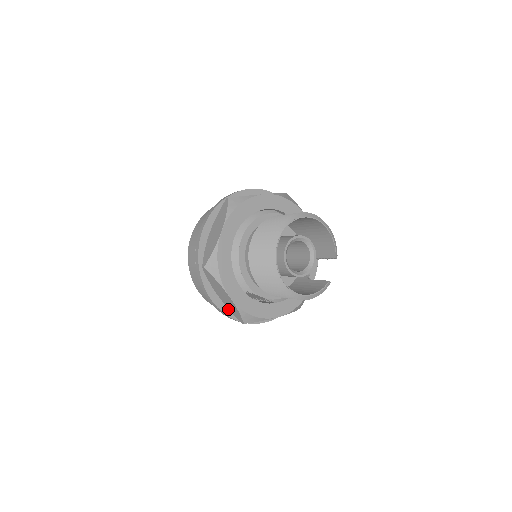
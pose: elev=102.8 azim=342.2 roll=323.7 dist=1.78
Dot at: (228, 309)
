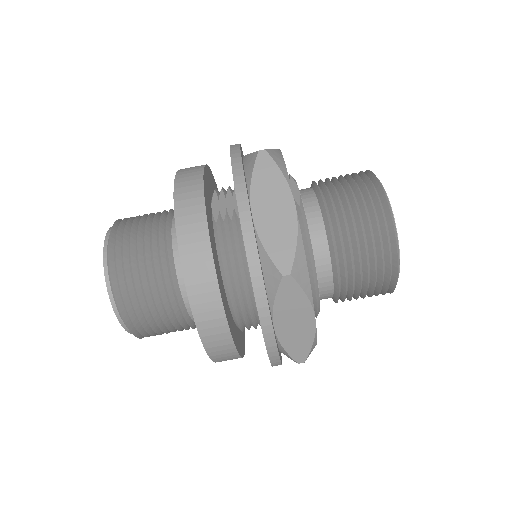
Dot at: occluded
